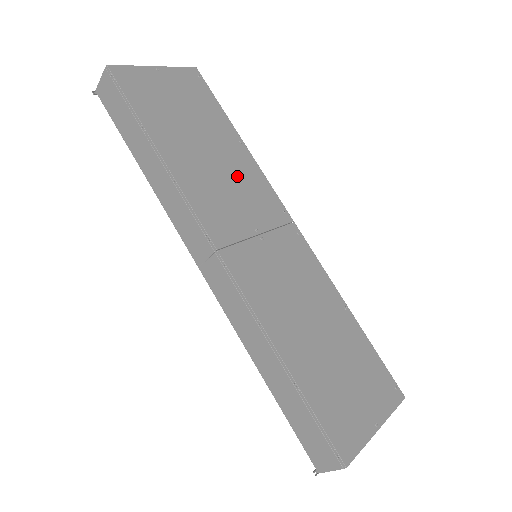
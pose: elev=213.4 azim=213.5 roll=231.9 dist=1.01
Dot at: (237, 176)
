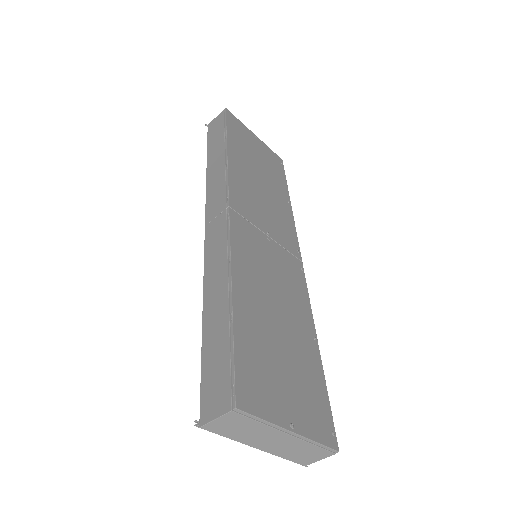
Dot at: (274, 206)
